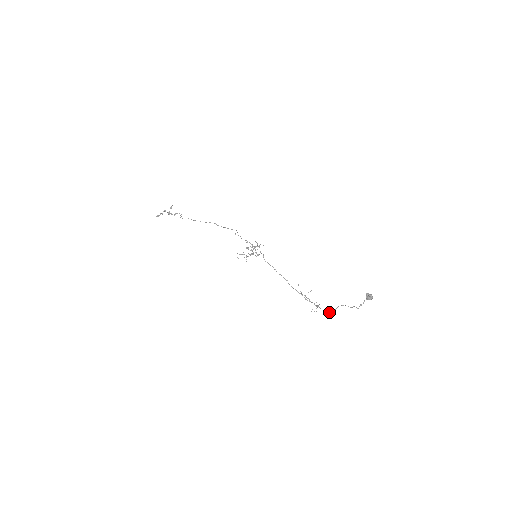
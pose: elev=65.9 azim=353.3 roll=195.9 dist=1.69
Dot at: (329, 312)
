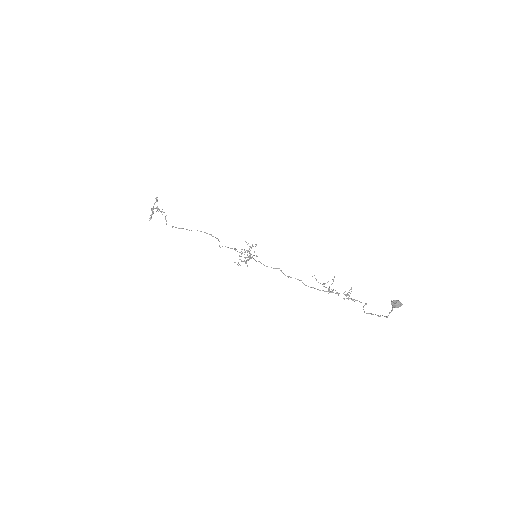
Dot at: occluded
